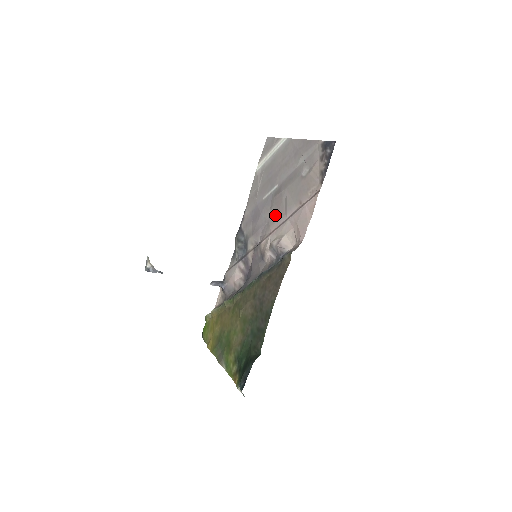
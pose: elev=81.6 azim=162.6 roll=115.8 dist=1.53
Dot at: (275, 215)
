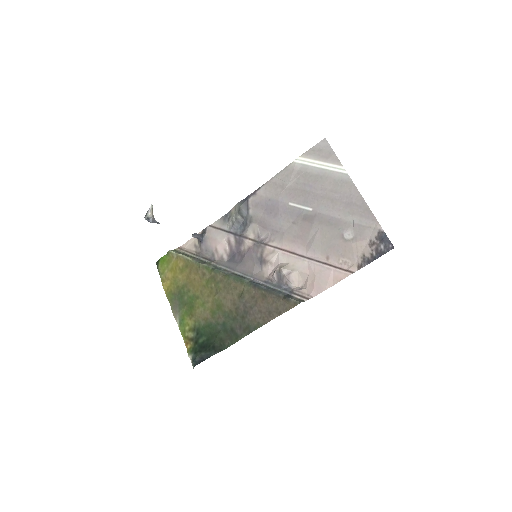
Dot at: (295, 237)
